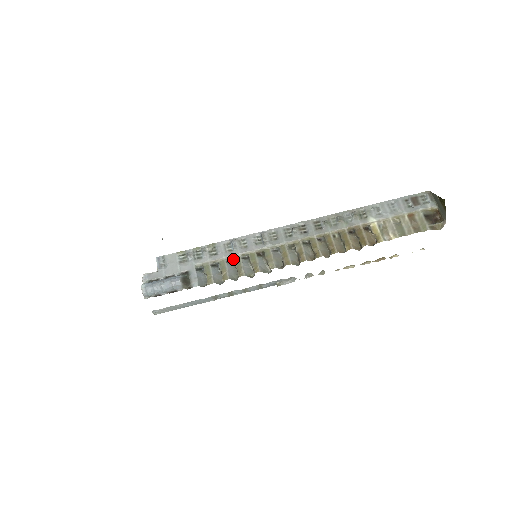
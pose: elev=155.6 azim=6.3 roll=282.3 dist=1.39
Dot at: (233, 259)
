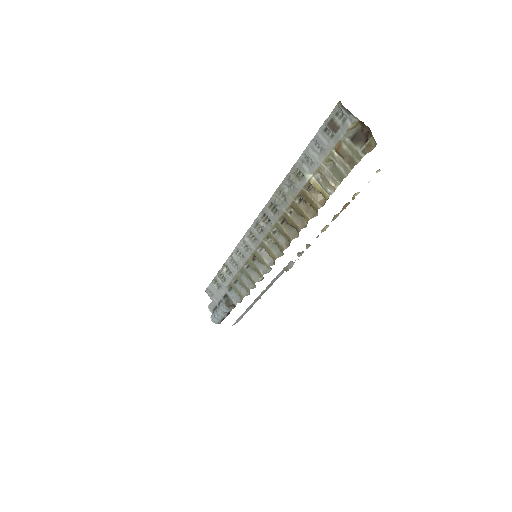
Dot at: (242, 271)
